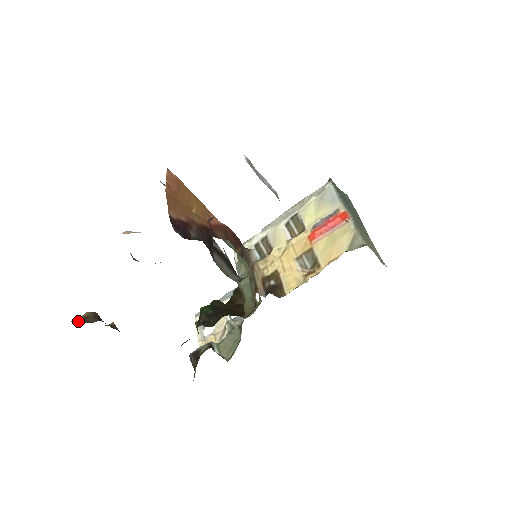
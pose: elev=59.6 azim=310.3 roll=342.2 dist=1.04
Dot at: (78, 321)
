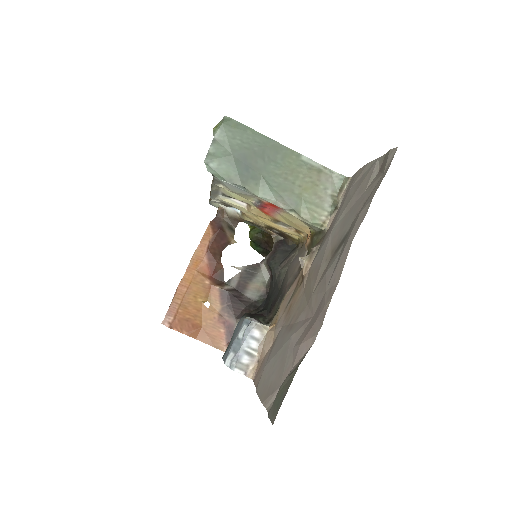
Dot at: occluded
